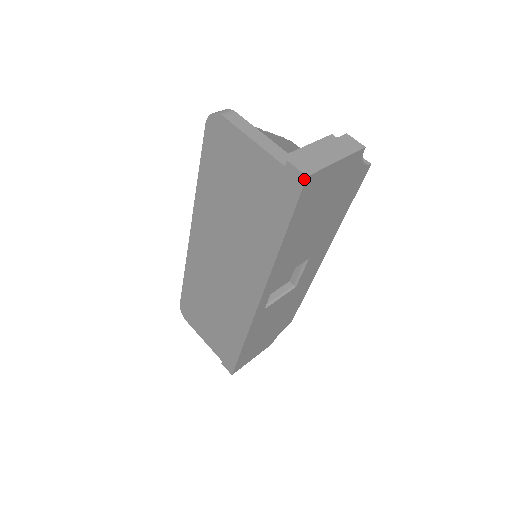
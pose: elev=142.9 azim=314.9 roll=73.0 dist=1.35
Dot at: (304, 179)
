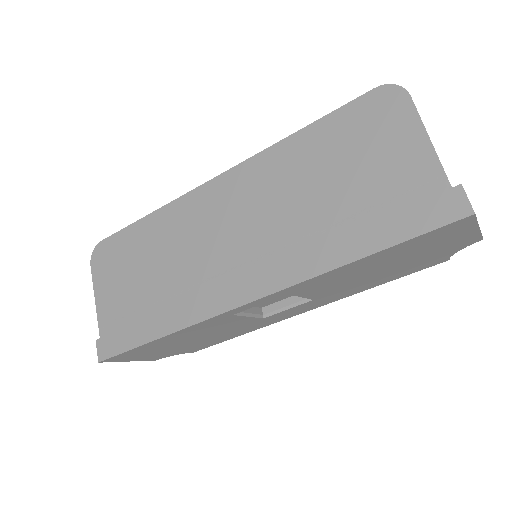
Dot at: (468, 214)
